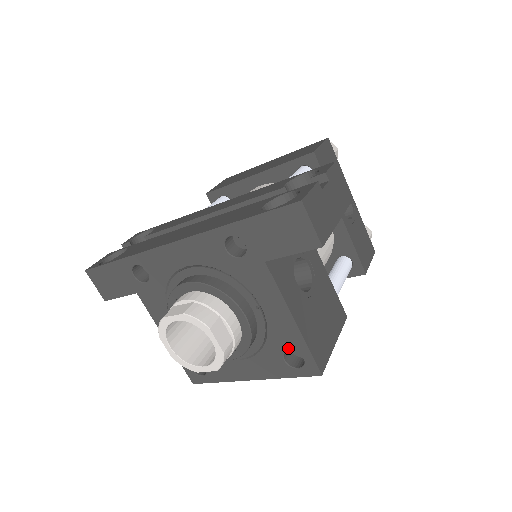
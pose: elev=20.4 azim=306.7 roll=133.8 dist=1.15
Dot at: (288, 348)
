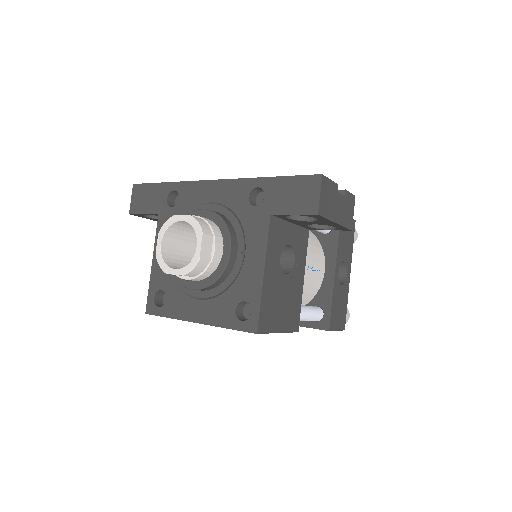
Dot at: (245, 298)
